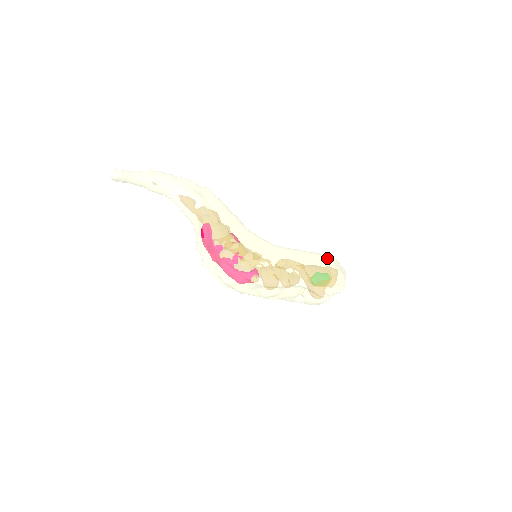
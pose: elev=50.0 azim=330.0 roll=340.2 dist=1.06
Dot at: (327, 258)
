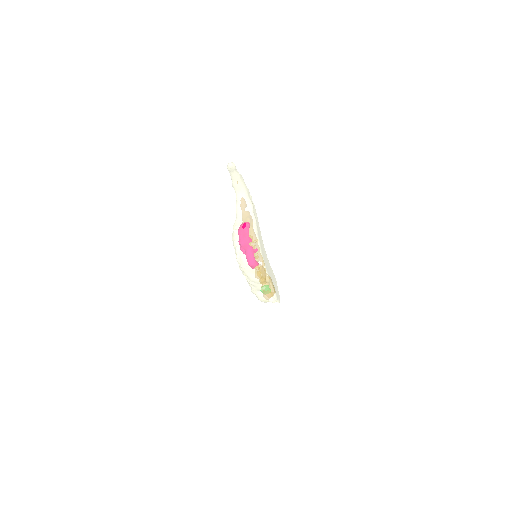
Dot at: occluded
